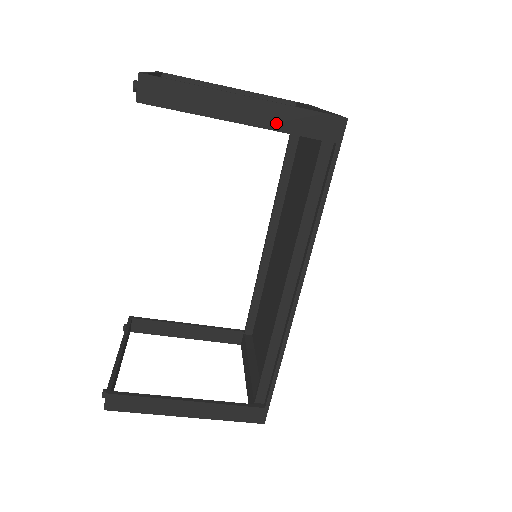
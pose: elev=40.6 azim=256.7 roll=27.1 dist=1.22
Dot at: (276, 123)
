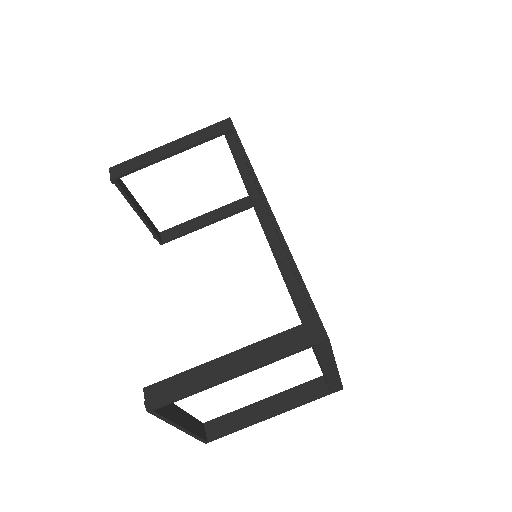
Dot at: (191, 142)
